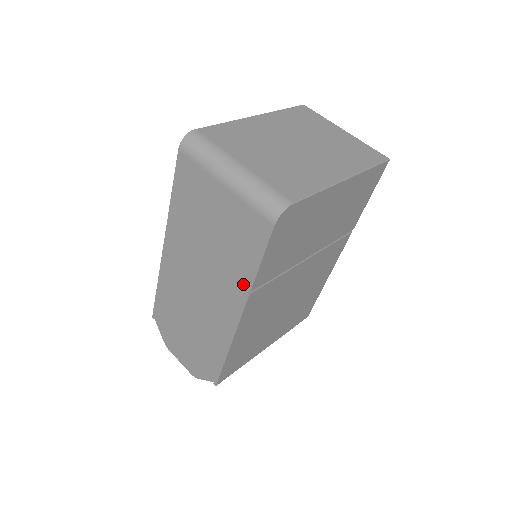
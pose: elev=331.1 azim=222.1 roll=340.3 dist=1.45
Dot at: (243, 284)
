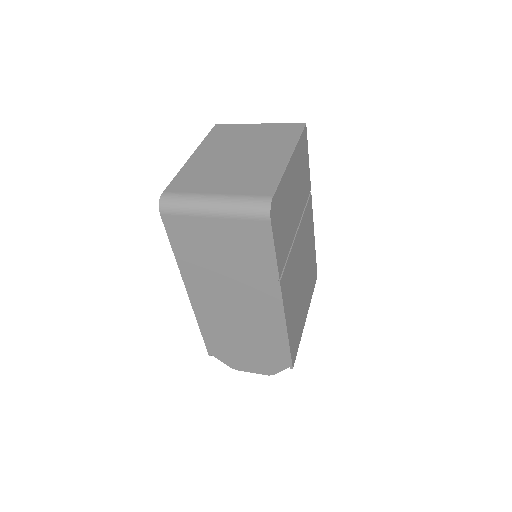
Dot at: (270, 278)
